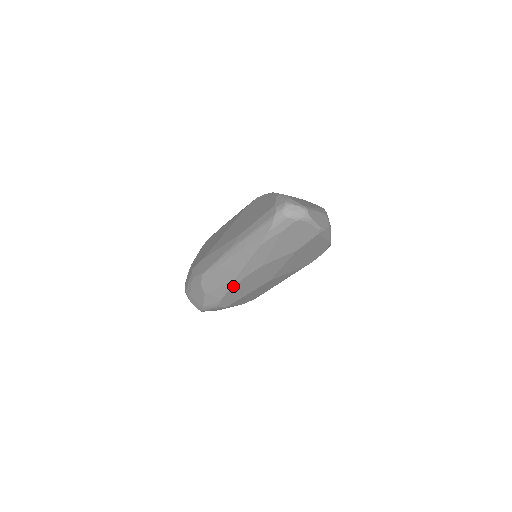
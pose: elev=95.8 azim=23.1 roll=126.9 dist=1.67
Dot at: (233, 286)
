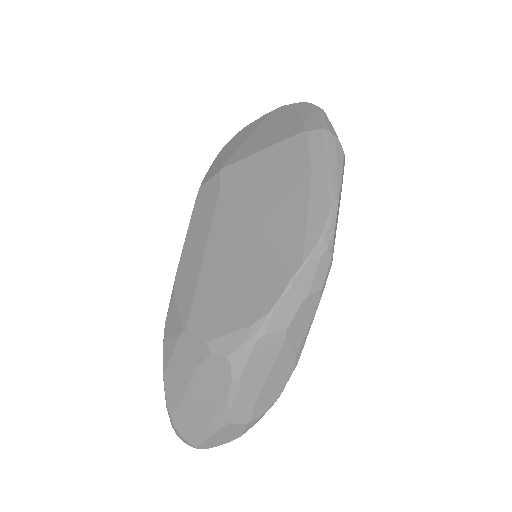
Dot at: occluded
